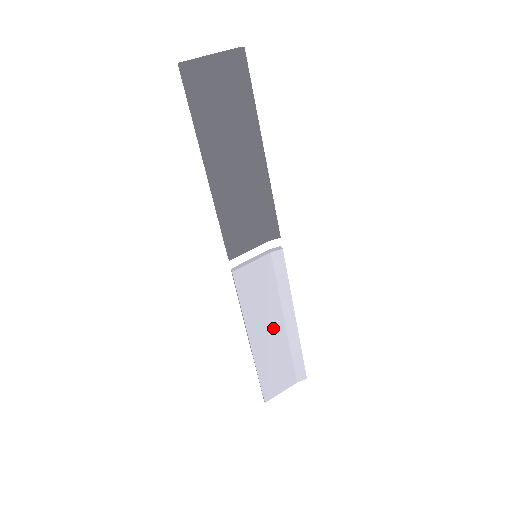
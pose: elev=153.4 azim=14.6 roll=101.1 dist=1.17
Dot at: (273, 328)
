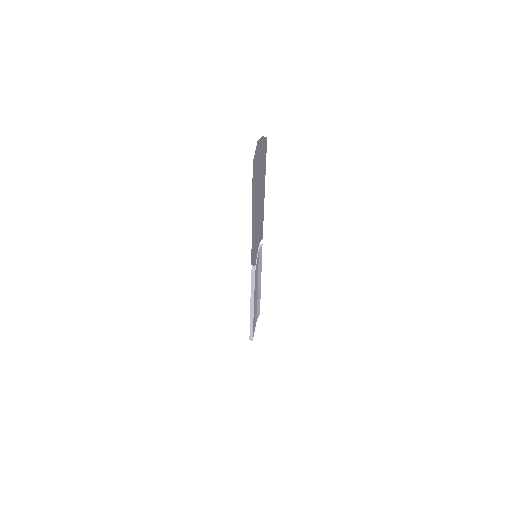
Dot at: (256, 294)
